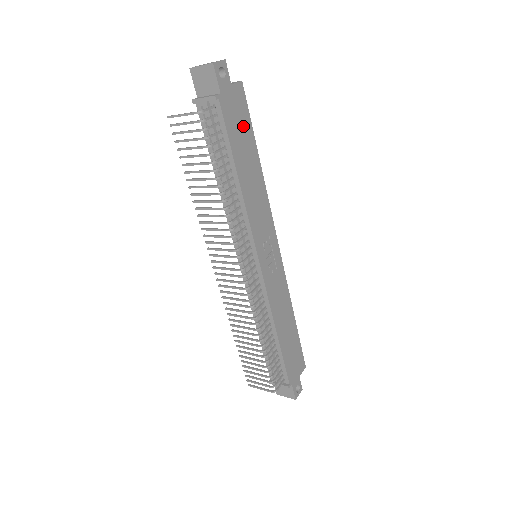
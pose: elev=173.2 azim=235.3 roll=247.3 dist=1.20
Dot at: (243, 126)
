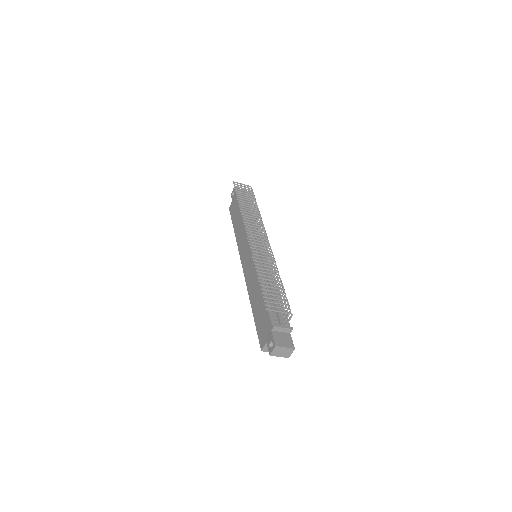
Dot at: occluded
